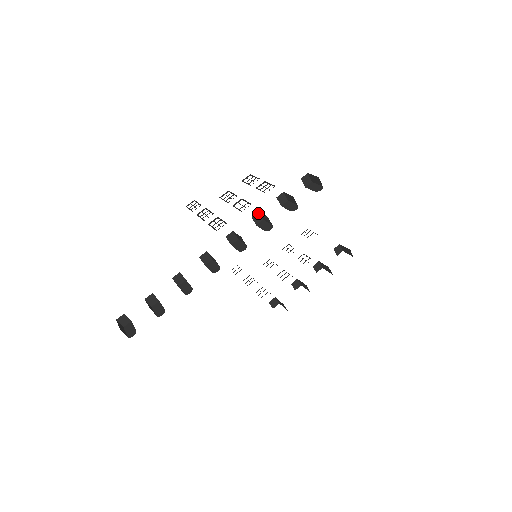
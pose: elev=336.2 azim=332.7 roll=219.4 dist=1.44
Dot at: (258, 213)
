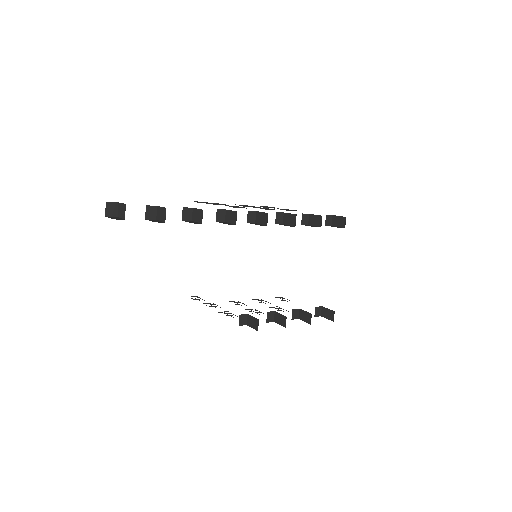
Dot at: (282, 214)
